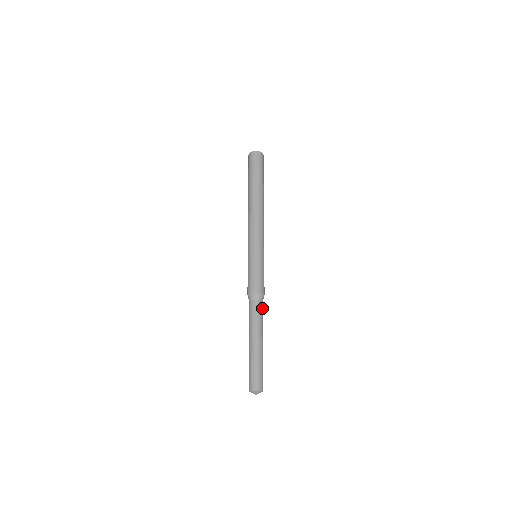
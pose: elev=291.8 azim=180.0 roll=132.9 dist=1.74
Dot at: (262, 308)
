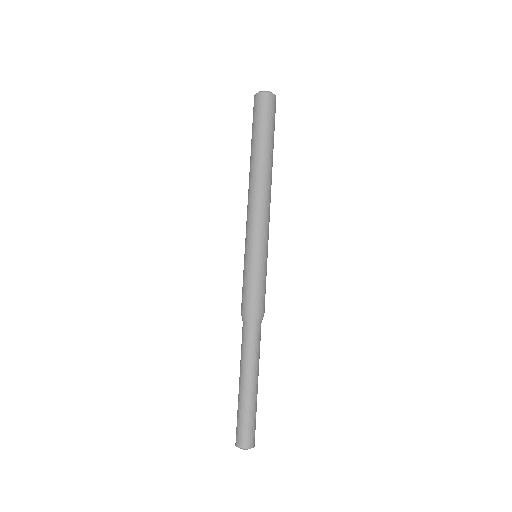
Dot at: (260, 333)
